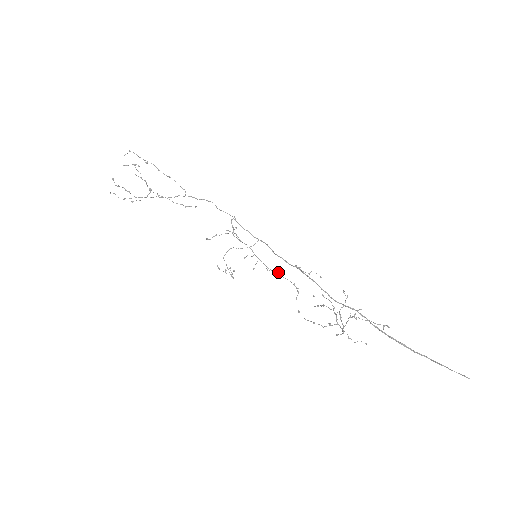
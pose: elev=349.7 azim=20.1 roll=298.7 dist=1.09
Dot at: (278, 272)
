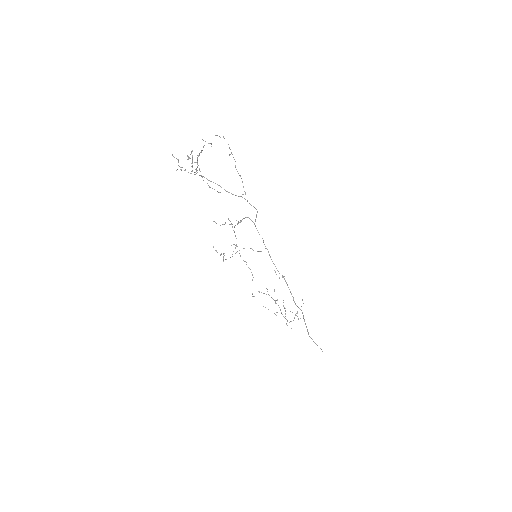
Dot at: (246, 262)
